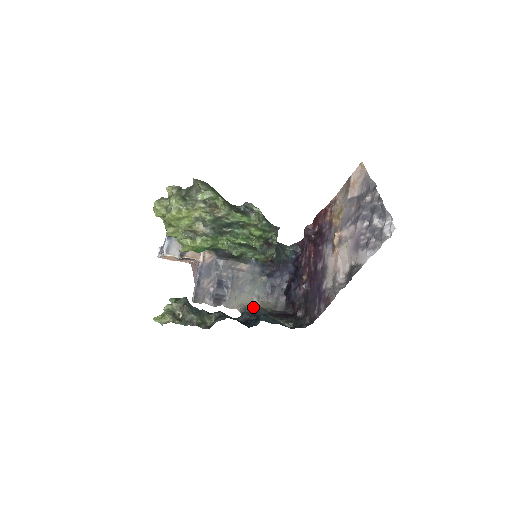
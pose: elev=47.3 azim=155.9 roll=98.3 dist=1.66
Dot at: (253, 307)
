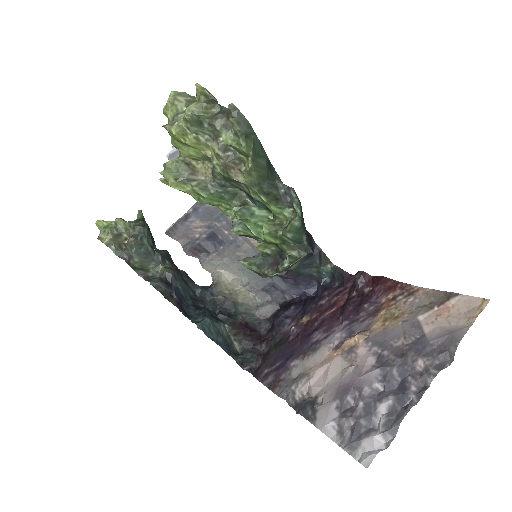
Dot at: (227, 291)
